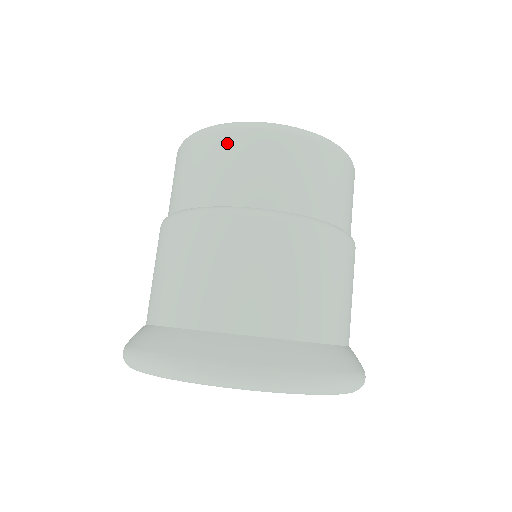
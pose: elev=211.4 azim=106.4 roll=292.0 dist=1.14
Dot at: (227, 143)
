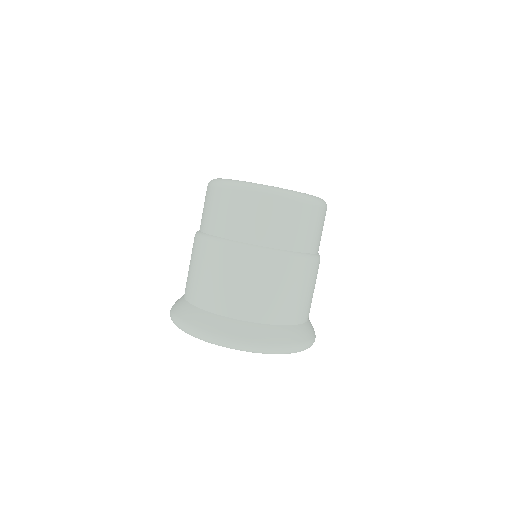
Dot at: (208, 194)
